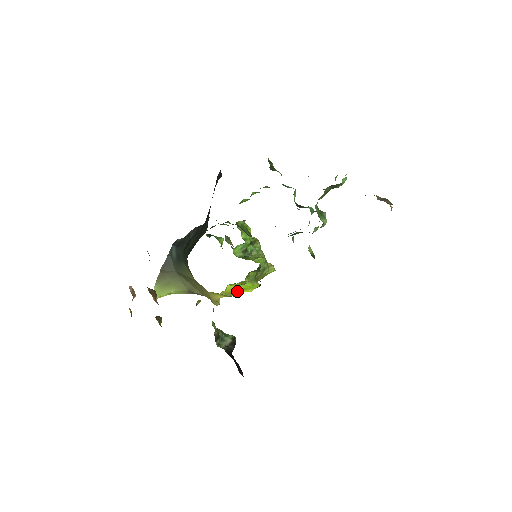
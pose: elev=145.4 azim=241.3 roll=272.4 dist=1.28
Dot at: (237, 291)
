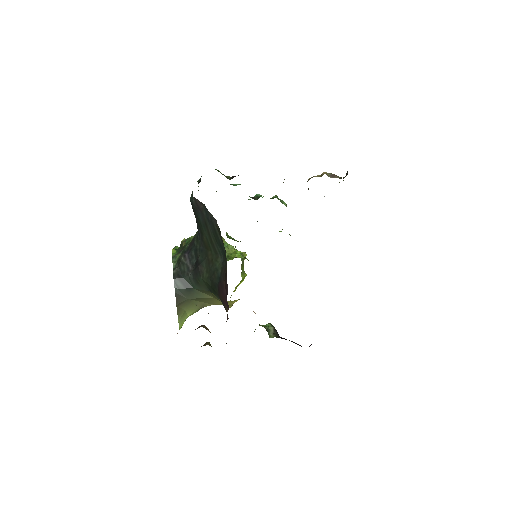
Dot at: occluded
